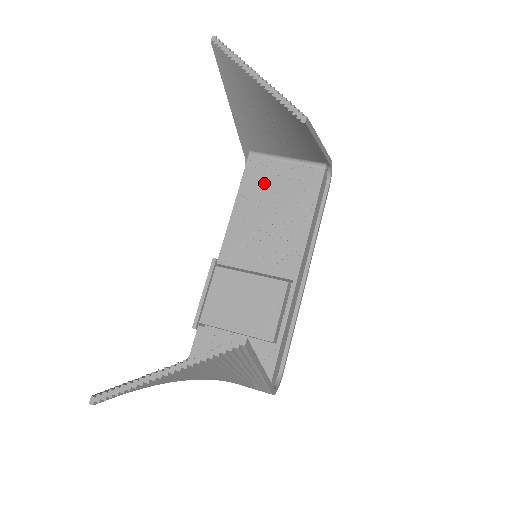
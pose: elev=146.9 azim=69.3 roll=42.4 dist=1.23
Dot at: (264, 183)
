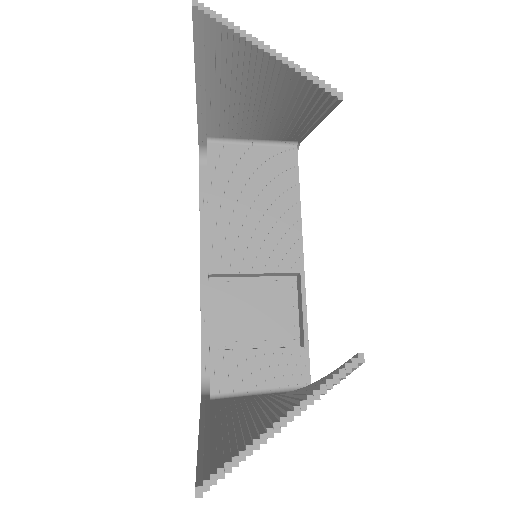
Dot at: (235, 172)
